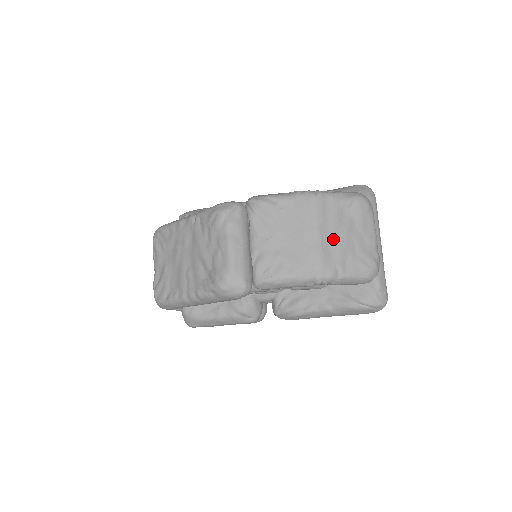
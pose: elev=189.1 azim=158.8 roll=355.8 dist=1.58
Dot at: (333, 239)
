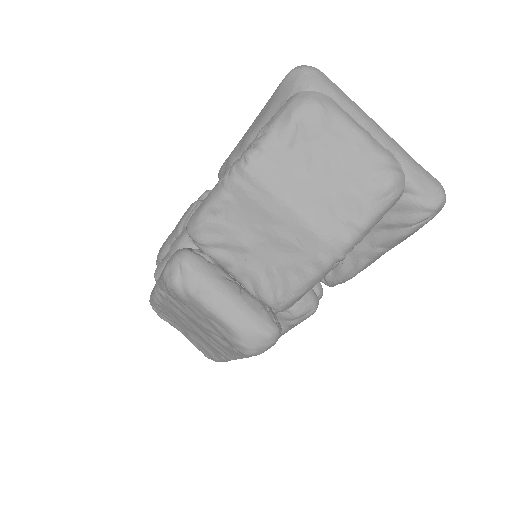
Dot at: (313, 198)
